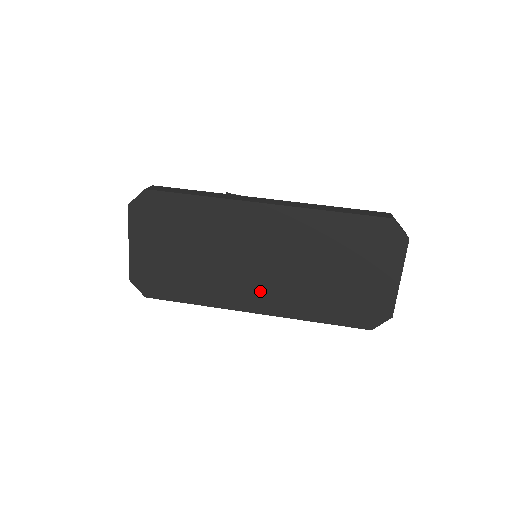
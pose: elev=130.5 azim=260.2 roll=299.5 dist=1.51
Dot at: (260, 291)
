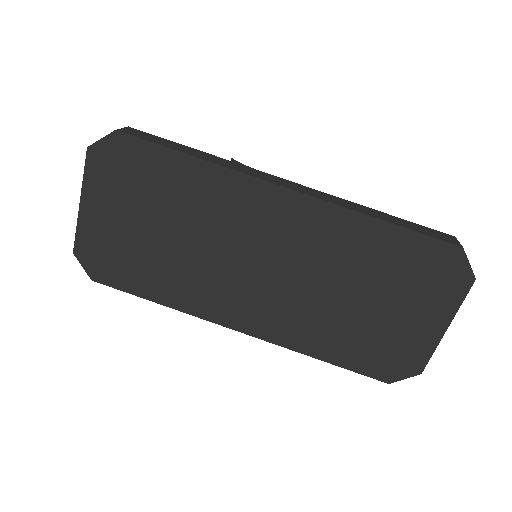
Dot at: (252, 305)
